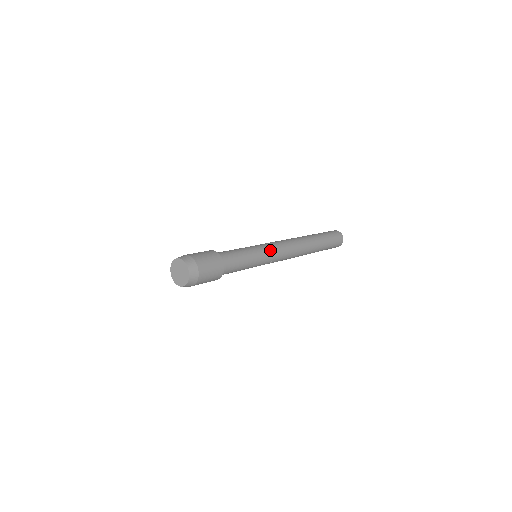
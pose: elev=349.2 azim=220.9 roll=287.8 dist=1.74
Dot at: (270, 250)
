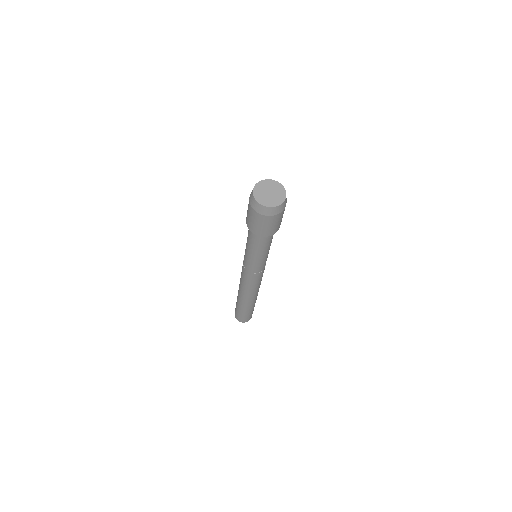
Dot at: occluded
